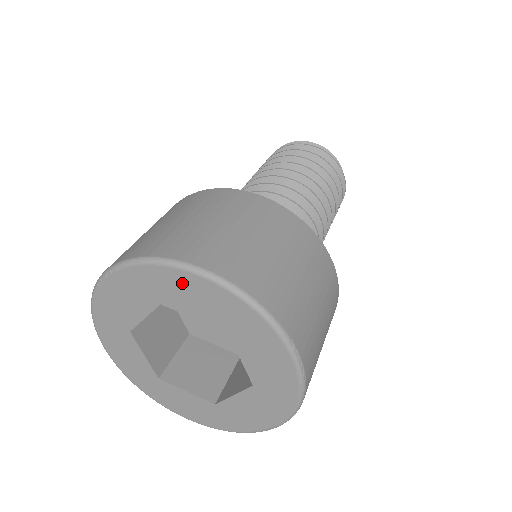
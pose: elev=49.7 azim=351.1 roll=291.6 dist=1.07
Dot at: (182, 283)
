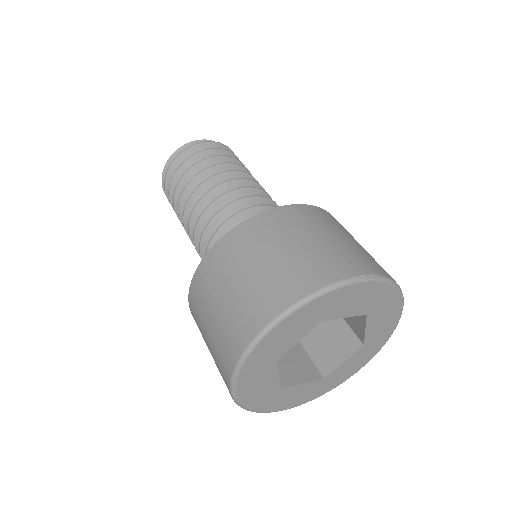
Dot at: (271, 342)
